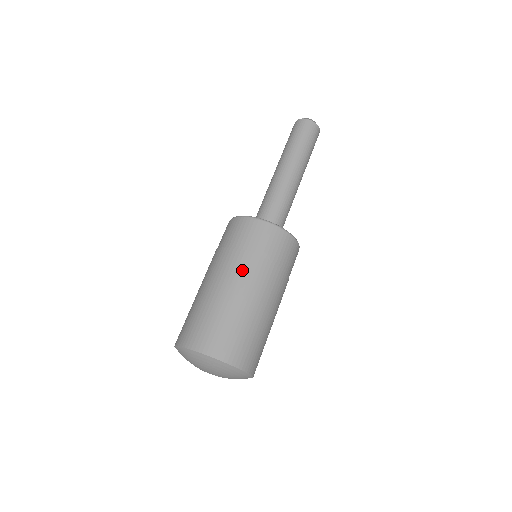
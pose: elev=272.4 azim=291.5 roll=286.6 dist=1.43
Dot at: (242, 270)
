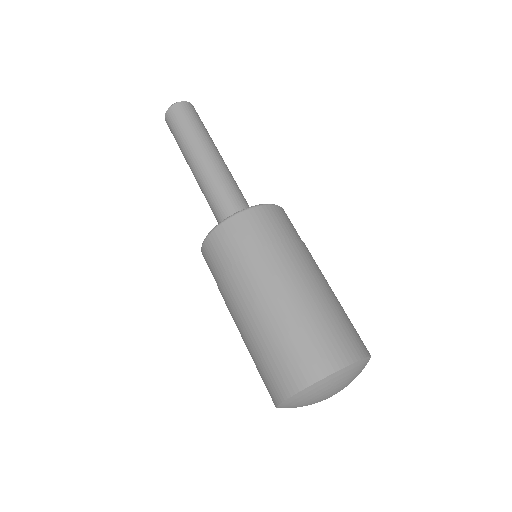
Dot at: (265, 274)
